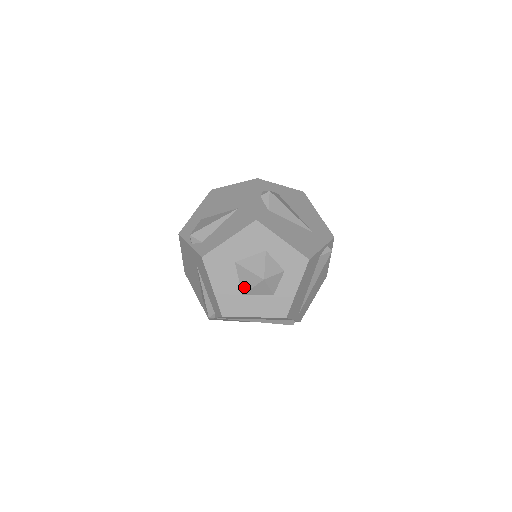
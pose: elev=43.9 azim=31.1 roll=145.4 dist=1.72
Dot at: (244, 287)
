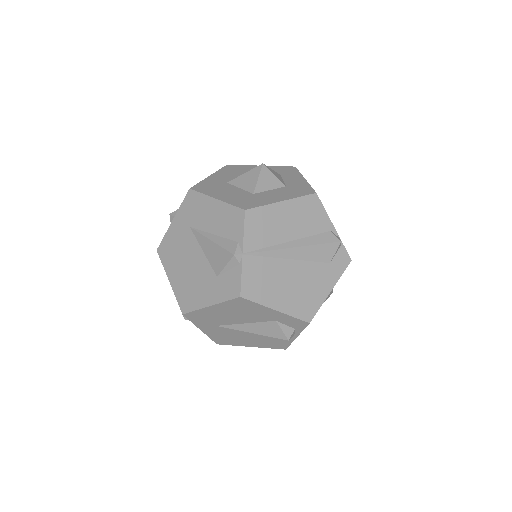
Dot at: (250, 187)
